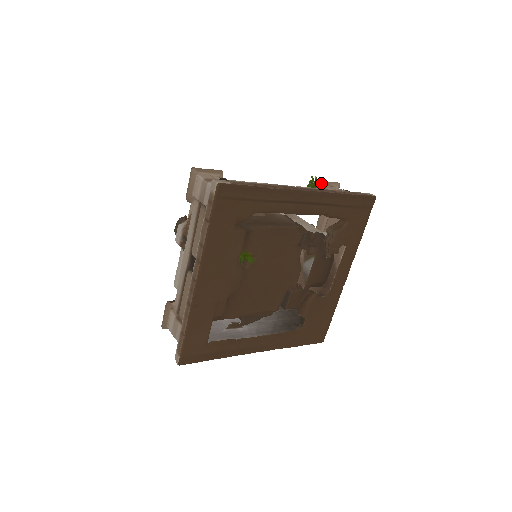
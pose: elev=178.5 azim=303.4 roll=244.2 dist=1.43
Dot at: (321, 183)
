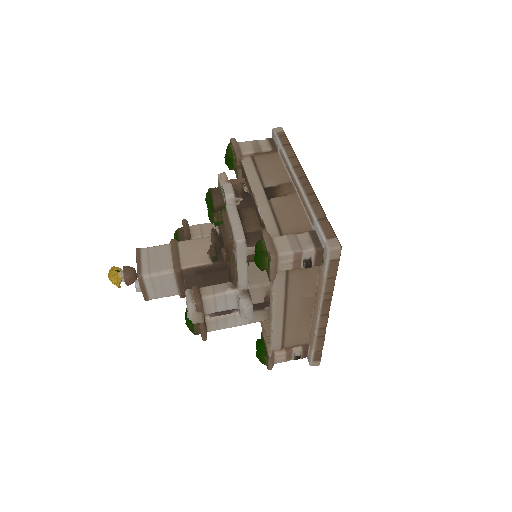
Dot at: occluded
